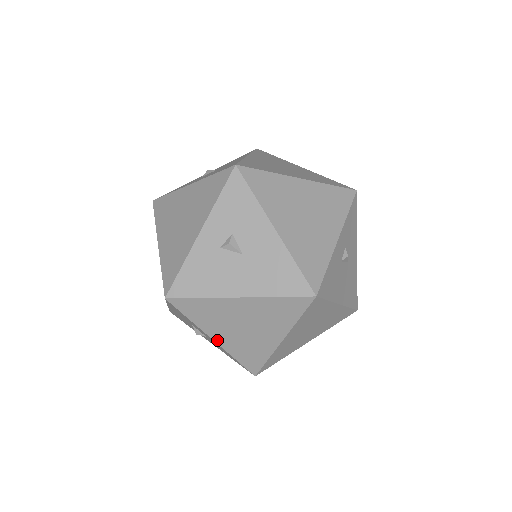
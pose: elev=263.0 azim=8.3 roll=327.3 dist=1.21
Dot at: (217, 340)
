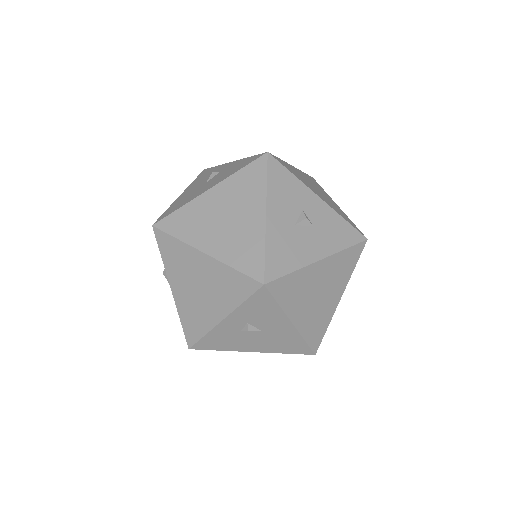
Dot at: occluded
